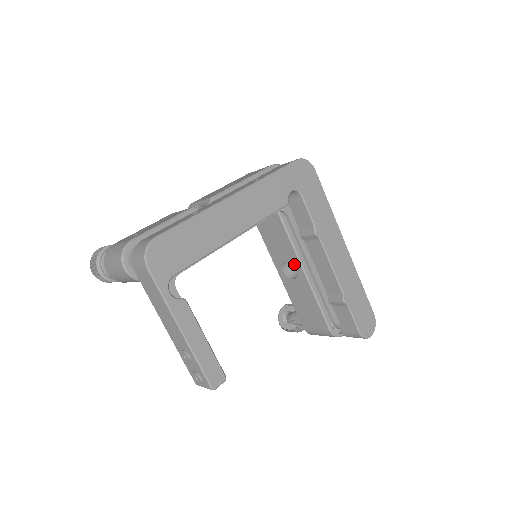
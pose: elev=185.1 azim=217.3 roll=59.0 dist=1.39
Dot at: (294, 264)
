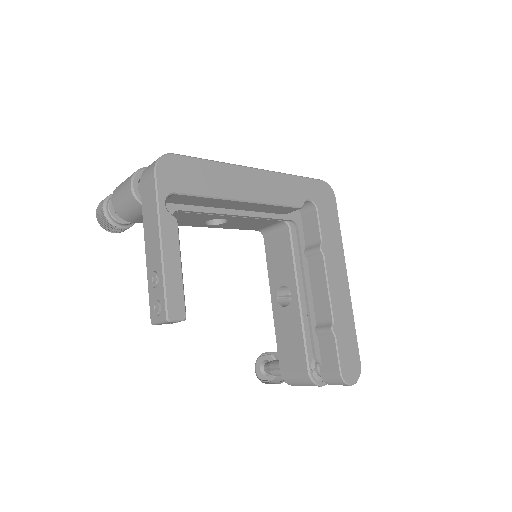
Dot at: (290, 287)
